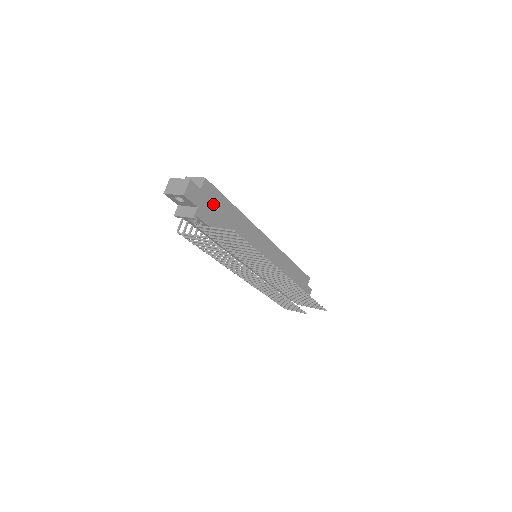
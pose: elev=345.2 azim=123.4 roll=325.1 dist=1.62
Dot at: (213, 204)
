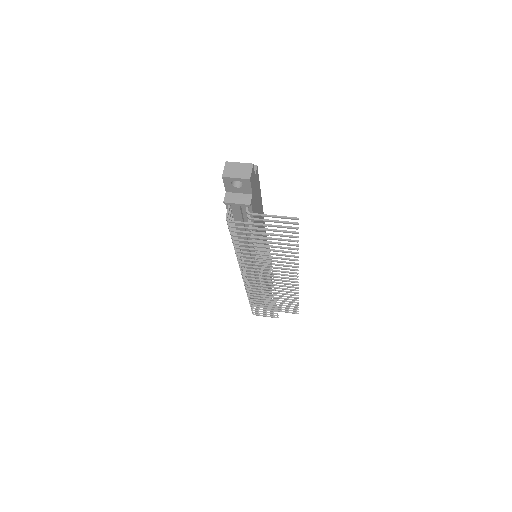
Dot at: (256, 194)
